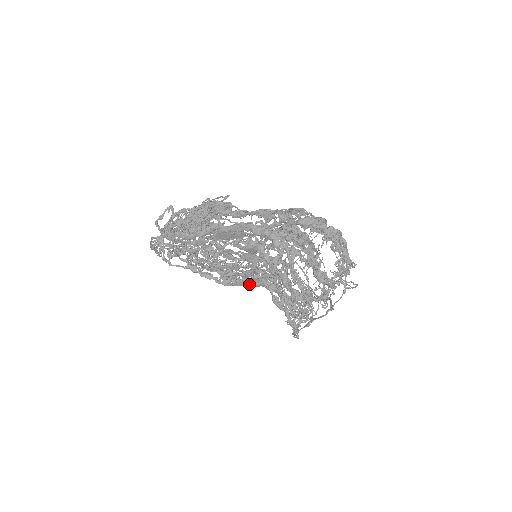
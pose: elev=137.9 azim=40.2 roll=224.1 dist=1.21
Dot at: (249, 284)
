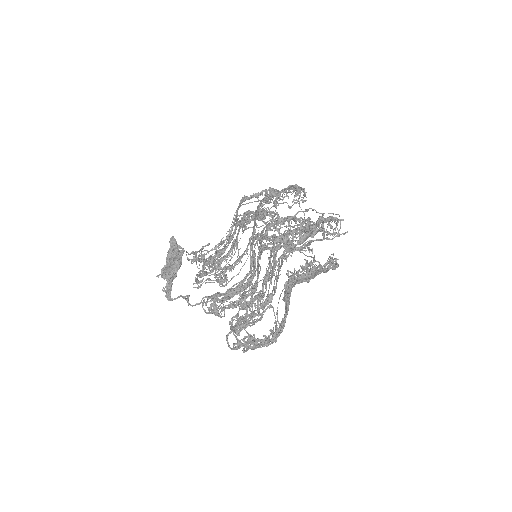
Dot at: occluded
